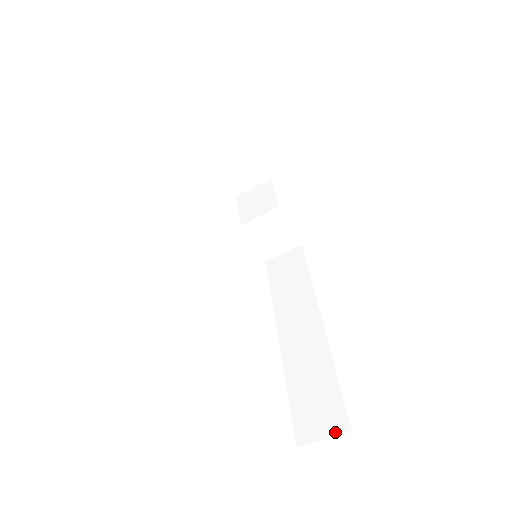
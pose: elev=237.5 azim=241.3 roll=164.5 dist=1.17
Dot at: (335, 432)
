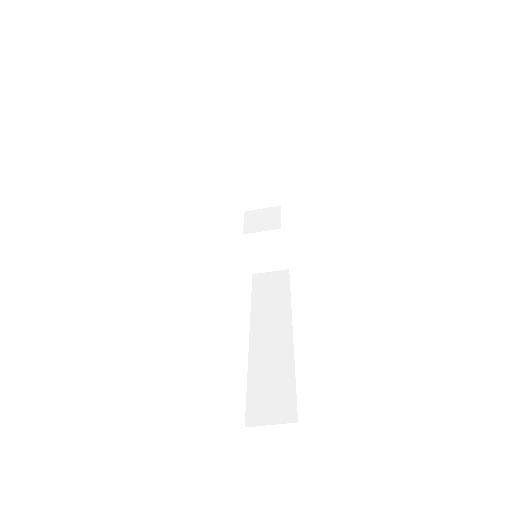
Dot at: (283, 421)
